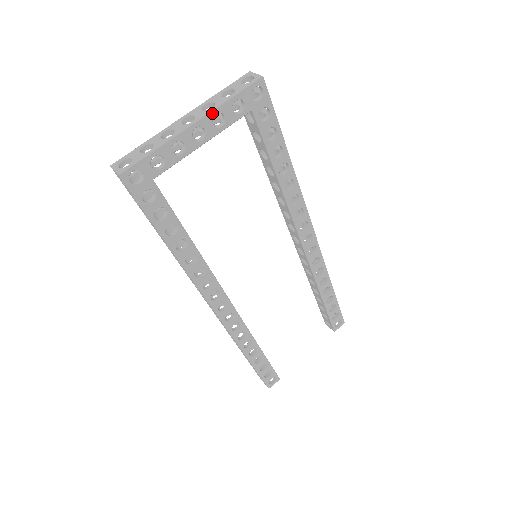
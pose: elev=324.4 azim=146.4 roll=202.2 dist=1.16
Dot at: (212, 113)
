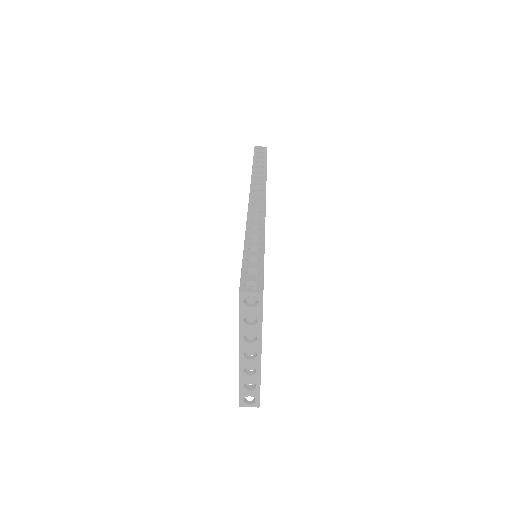
Dot at: (261, 340)
